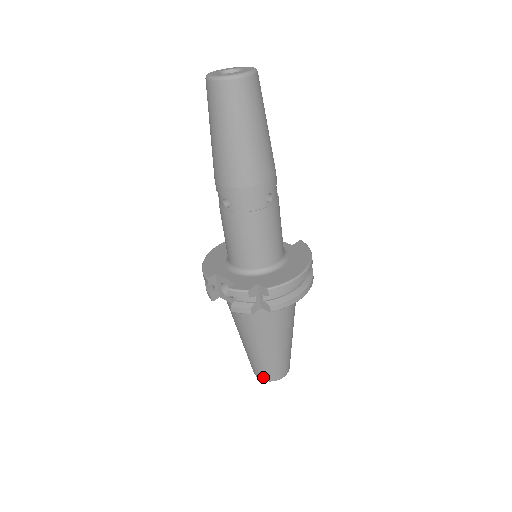
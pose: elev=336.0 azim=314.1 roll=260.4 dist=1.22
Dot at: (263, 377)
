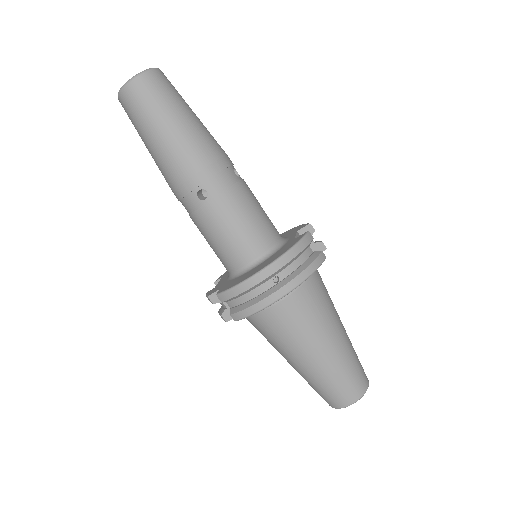
Dot at: occluded
